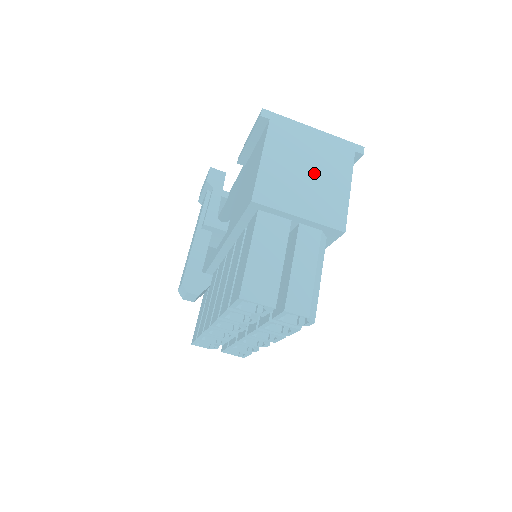
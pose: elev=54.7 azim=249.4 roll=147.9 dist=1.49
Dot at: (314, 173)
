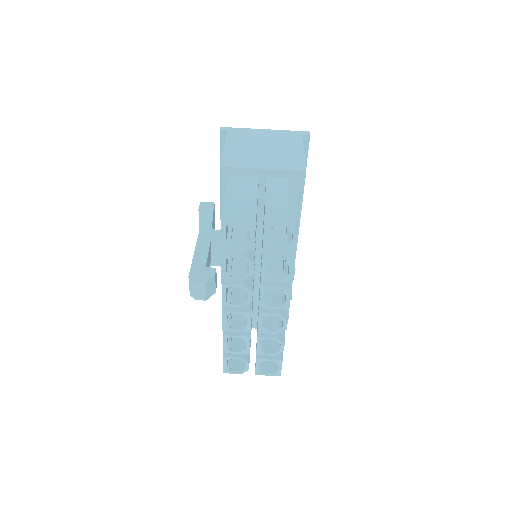
Dot at: (270, 148)
